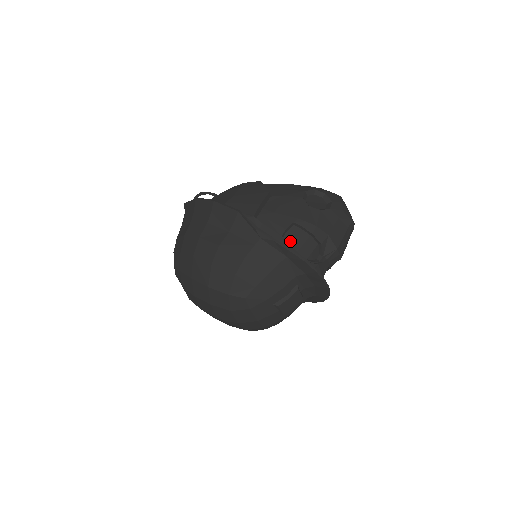
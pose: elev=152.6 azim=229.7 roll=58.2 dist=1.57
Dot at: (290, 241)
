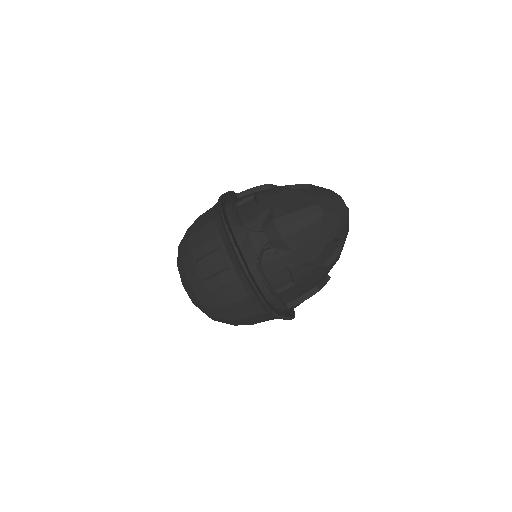
Dot at: (240, 209)
